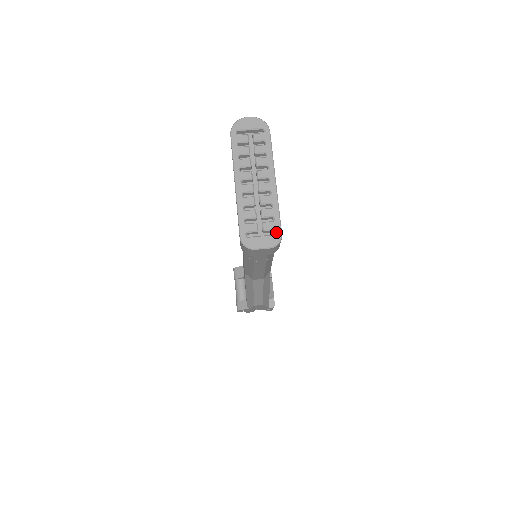
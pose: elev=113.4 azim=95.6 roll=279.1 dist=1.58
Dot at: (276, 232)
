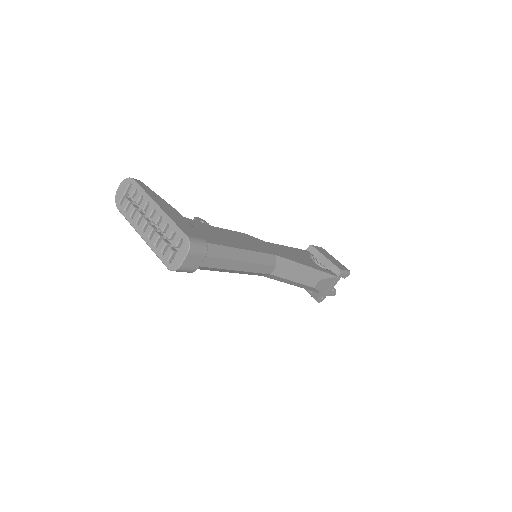
Dot at: (182, 239)
